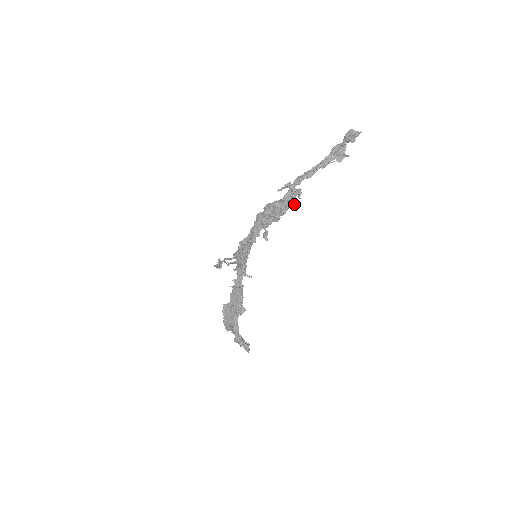
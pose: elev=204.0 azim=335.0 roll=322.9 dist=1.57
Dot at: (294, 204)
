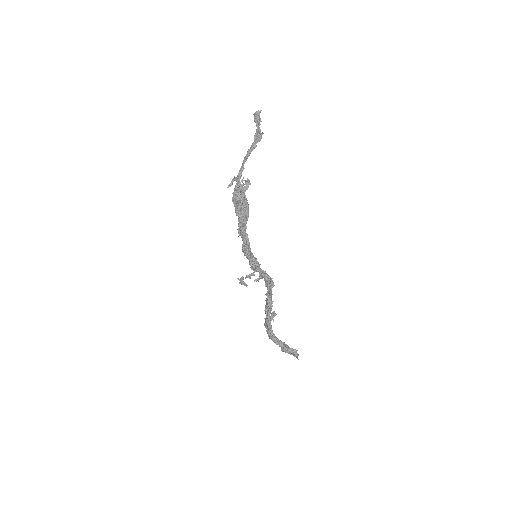
Dot at: (240, 190)
